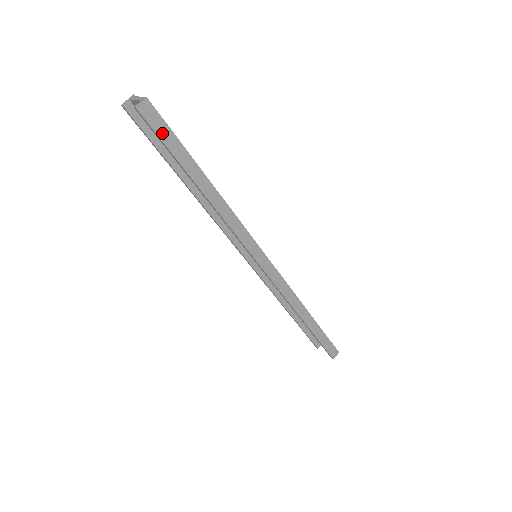
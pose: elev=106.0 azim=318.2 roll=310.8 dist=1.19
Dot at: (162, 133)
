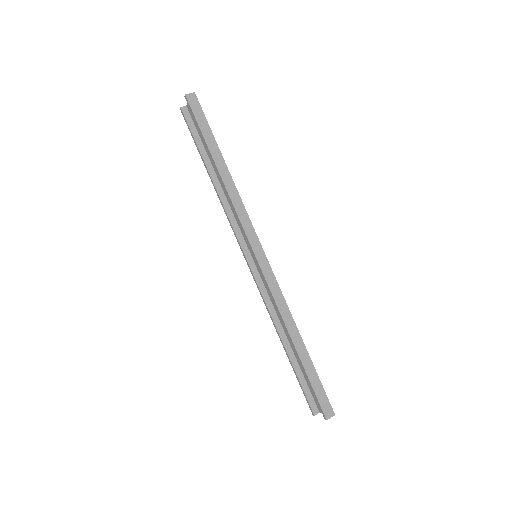
Dot at: (198, 117)
